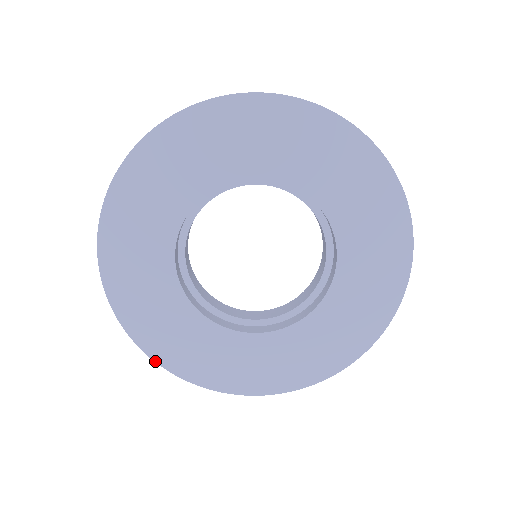
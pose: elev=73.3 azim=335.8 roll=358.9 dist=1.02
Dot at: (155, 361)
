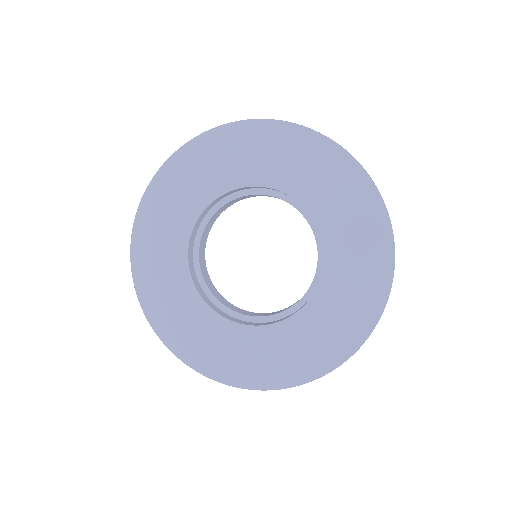
Dot at: (191, 367)
